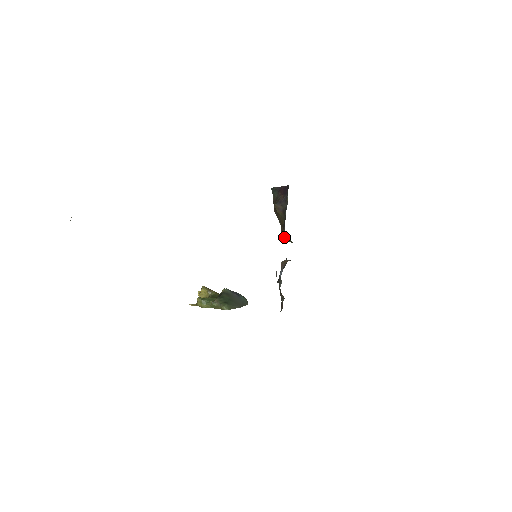
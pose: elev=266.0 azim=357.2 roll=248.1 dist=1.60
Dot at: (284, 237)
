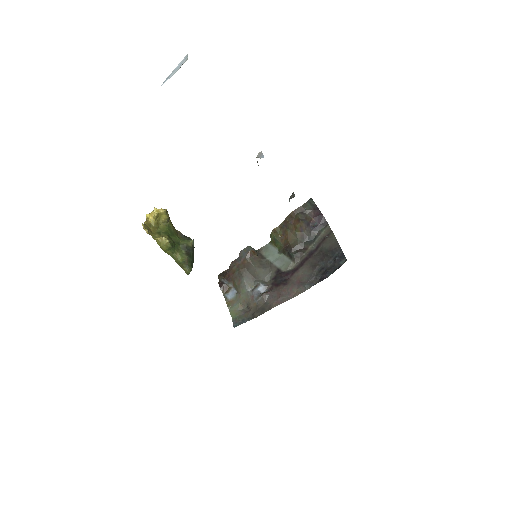
Dot at: (290, 266)
